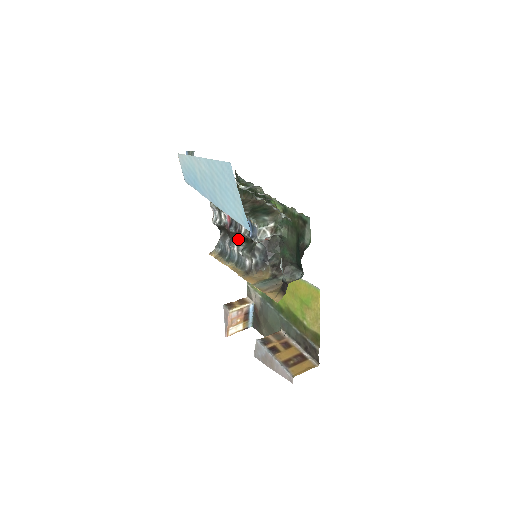
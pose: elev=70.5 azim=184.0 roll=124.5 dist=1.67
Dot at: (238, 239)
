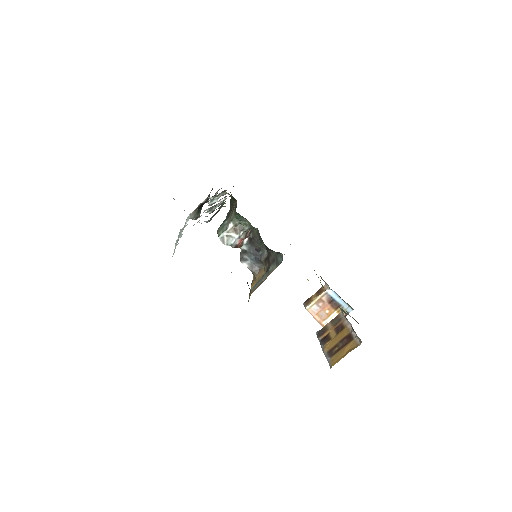
Dot at: occluded
